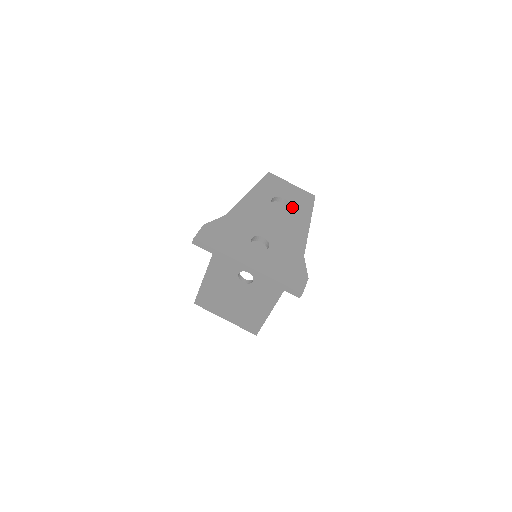
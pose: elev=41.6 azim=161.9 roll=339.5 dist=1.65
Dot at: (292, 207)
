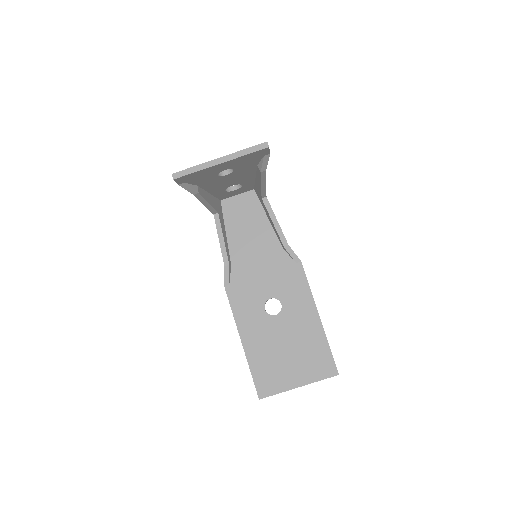
Dot at: occluded
